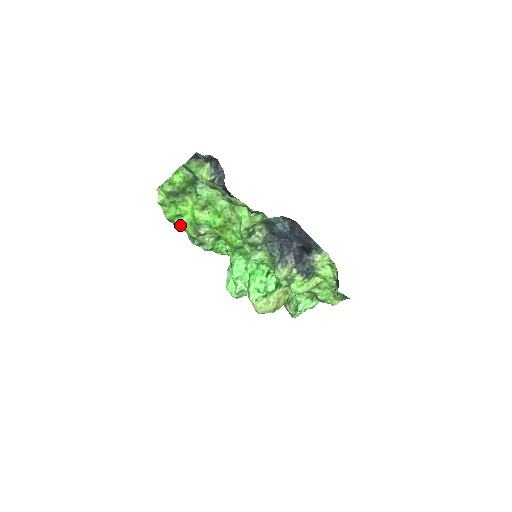
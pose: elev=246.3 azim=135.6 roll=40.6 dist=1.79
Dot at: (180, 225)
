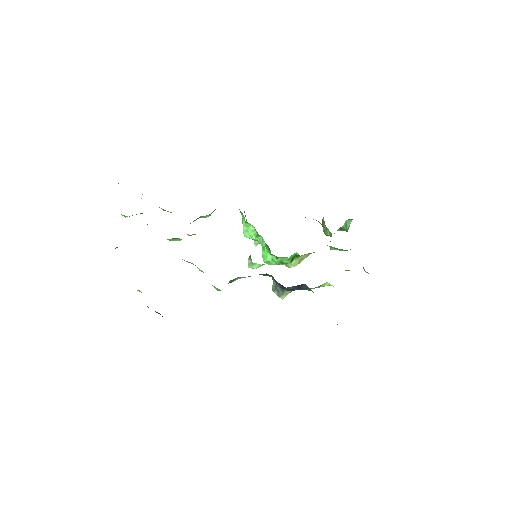
Dot at: occluded
